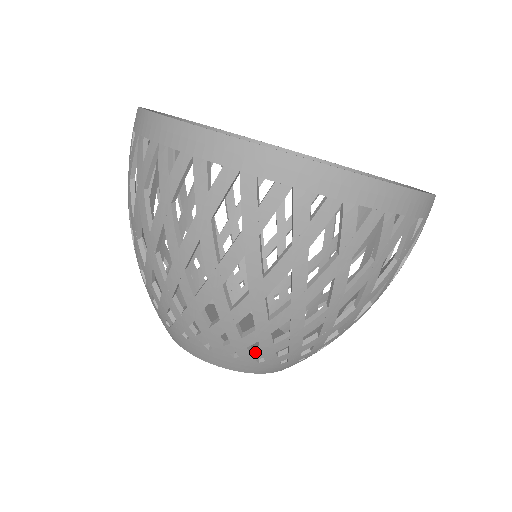
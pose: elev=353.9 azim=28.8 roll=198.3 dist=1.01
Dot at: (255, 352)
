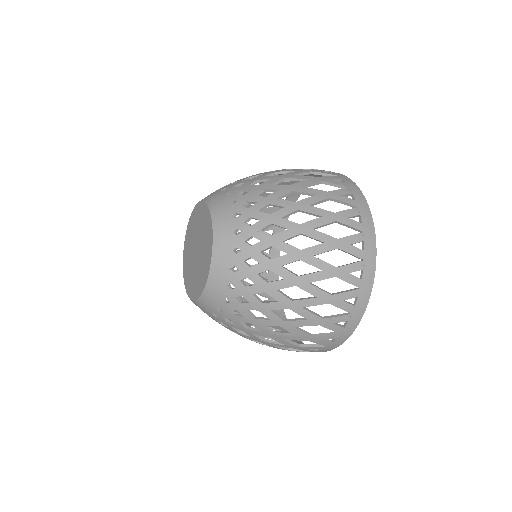
Dot at: (248, 243)
